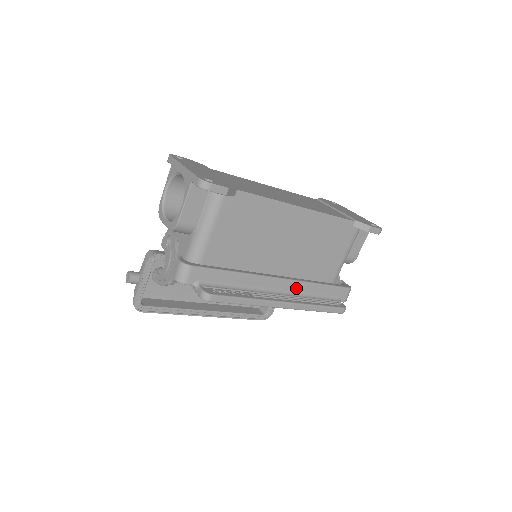
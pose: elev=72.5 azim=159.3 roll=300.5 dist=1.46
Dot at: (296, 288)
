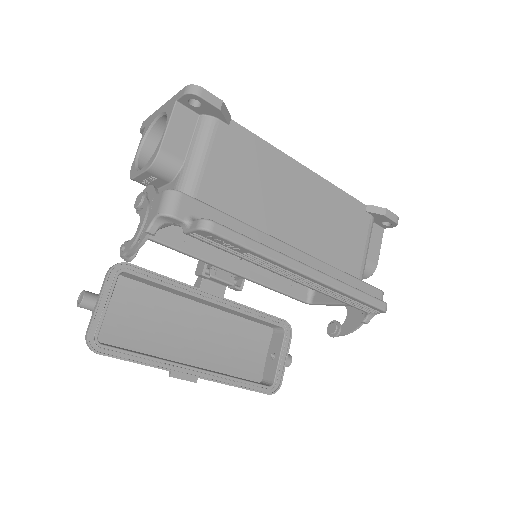
Dot at: (319, 270)
